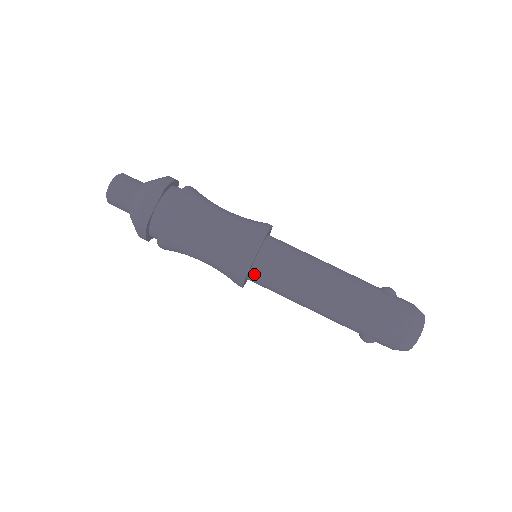
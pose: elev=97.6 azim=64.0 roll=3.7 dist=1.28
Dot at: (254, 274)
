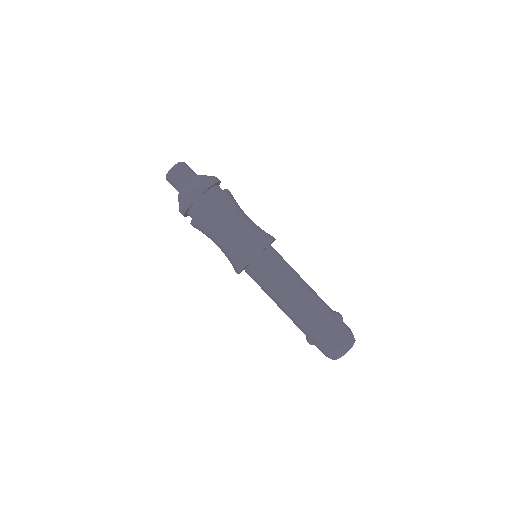
Dot at: (248, 270)
